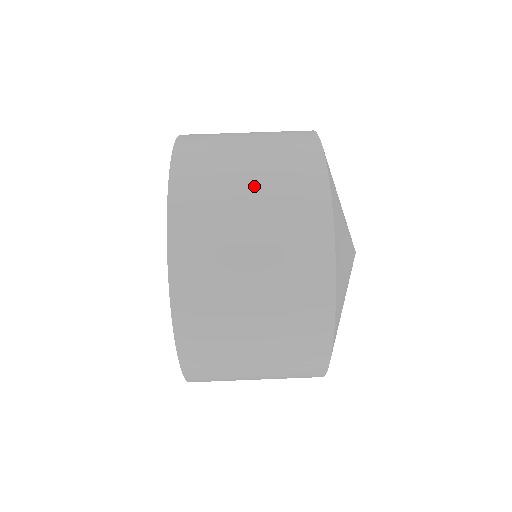
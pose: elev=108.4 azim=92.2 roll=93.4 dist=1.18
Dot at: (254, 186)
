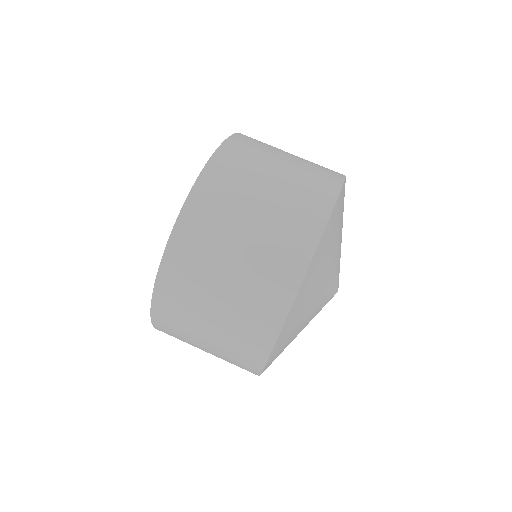
Dot at: (293, 157)
